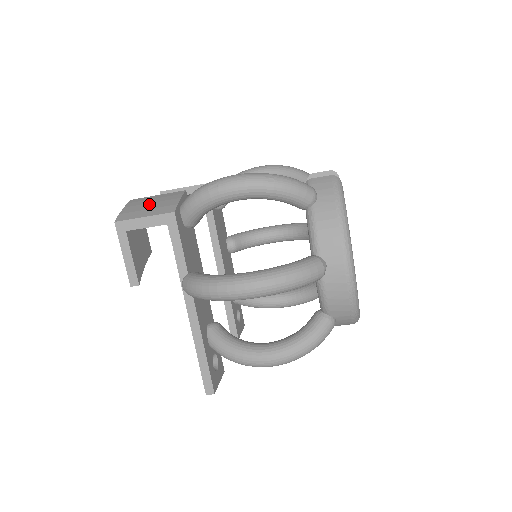
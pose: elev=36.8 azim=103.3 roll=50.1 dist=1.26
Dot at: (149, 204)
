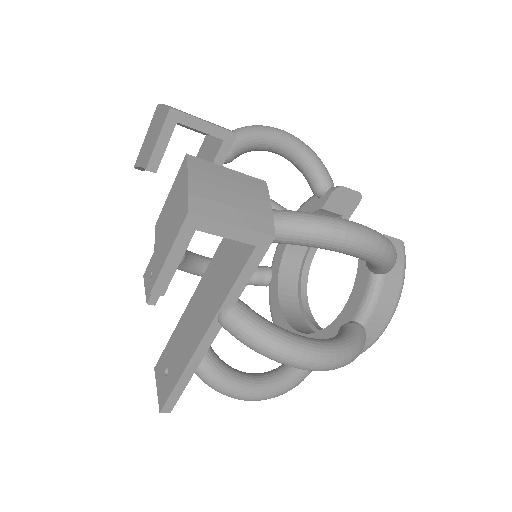
Dot at: (230, 192)
